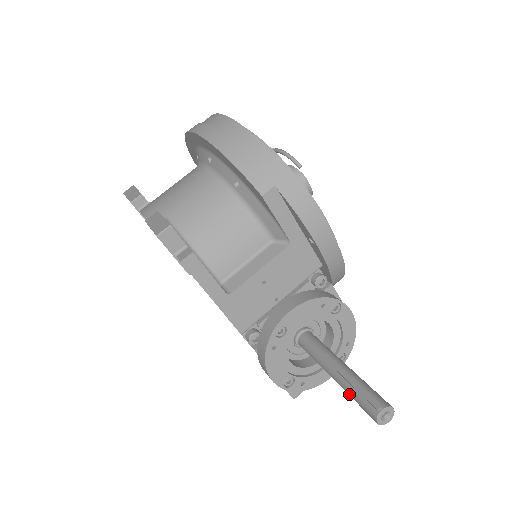
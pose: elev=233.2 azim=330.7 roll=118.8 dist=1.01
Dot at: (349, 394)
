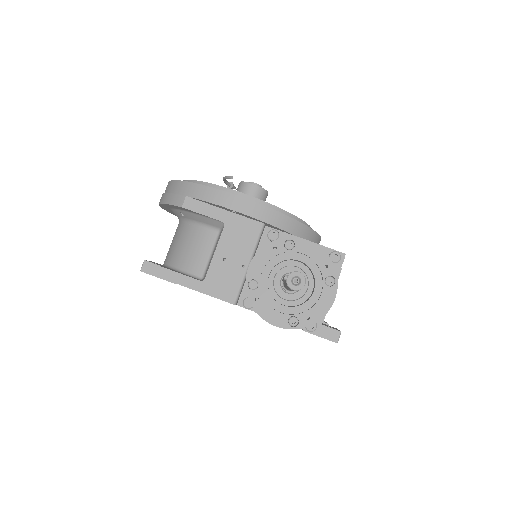
Dot at: occluded
